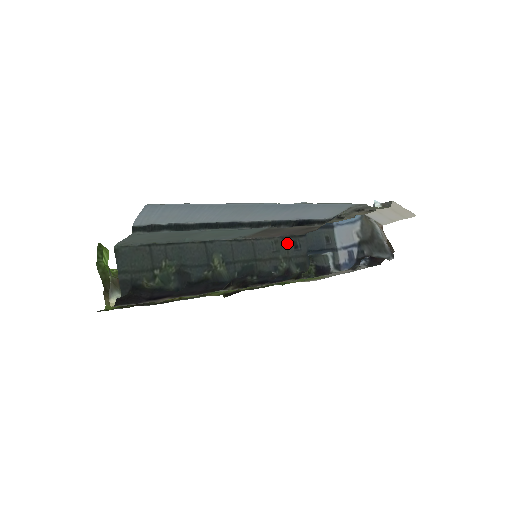
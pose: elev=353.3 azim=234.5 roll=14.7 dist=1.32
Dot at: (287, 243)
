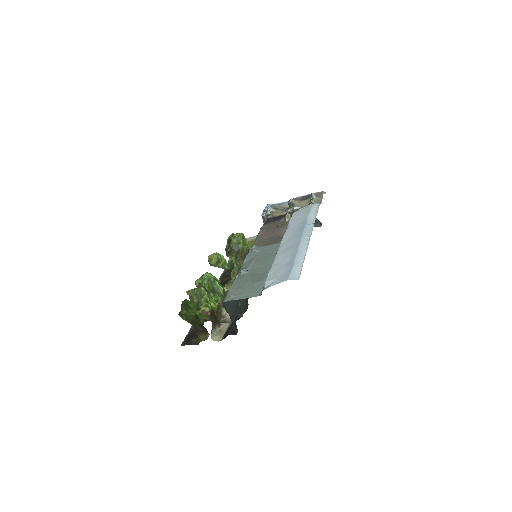
Dot at: occluded
